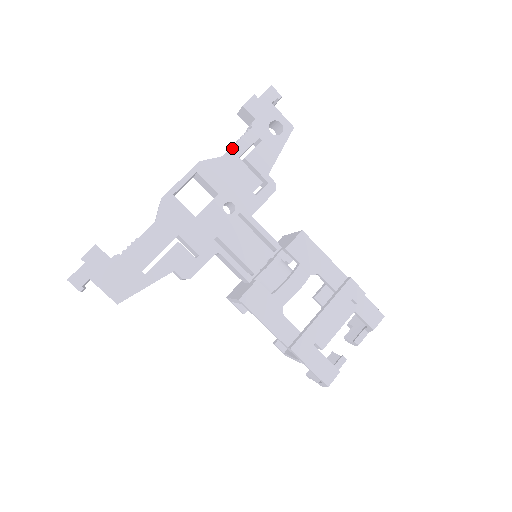
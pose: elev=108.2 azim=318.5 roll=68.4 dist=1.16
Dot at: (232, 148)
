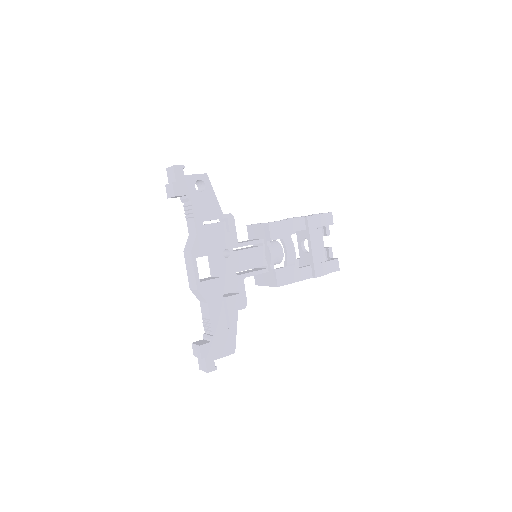
Dot at: (195, 225)
